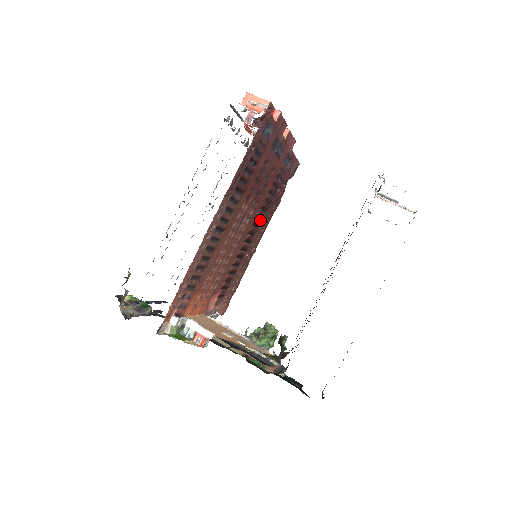
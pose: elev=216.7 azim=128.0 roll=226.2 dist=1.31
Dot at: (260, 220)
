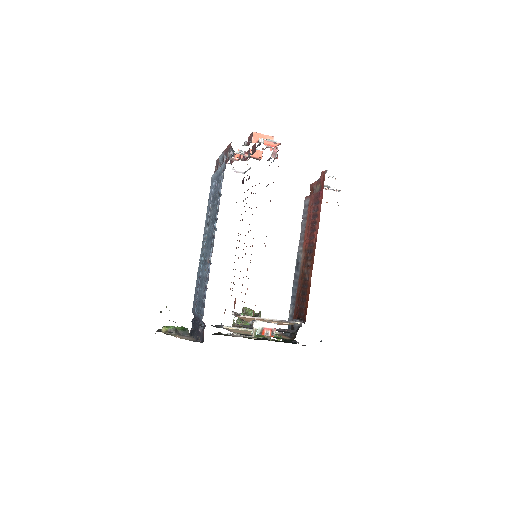
Dot at: occluded
